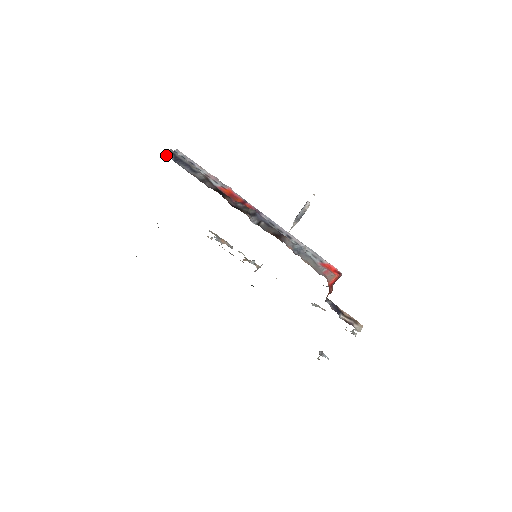
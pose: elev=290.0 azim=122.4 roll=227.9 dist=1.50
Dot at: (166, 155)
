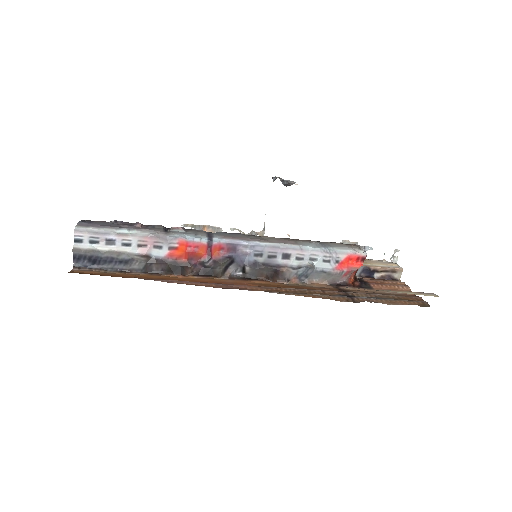
Dot at: (78, 266)
